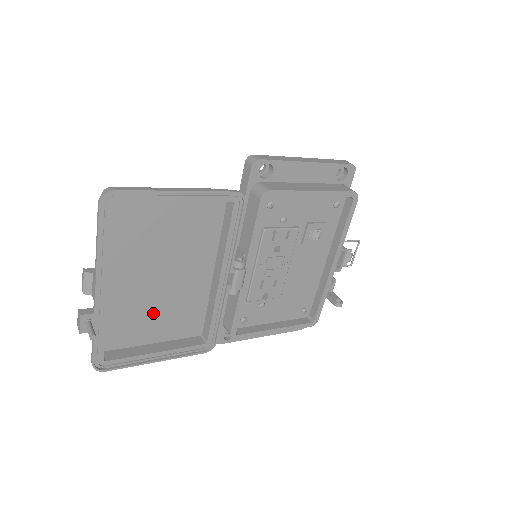
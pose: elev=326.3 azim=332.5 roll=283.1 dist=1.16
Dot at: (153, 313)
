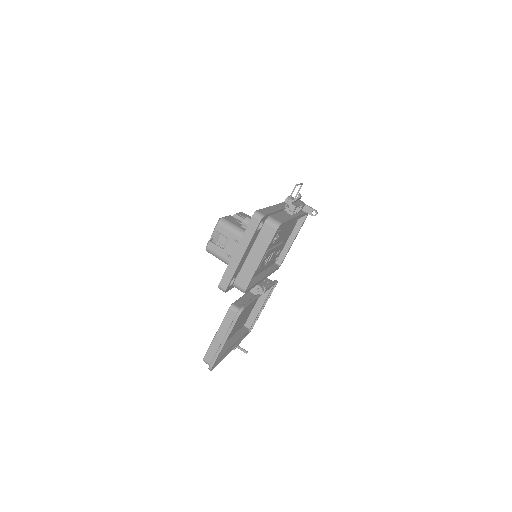
Dot at: (247, 312)
